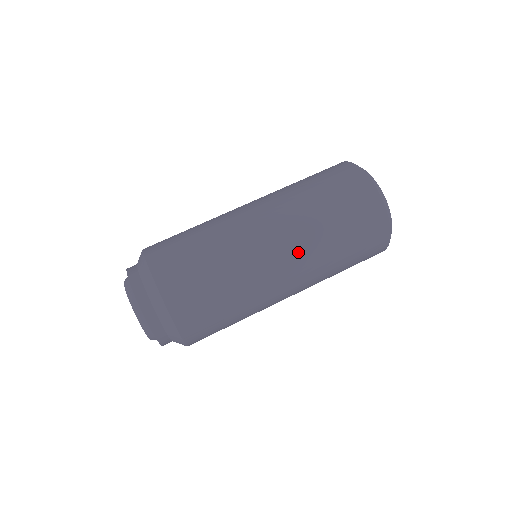
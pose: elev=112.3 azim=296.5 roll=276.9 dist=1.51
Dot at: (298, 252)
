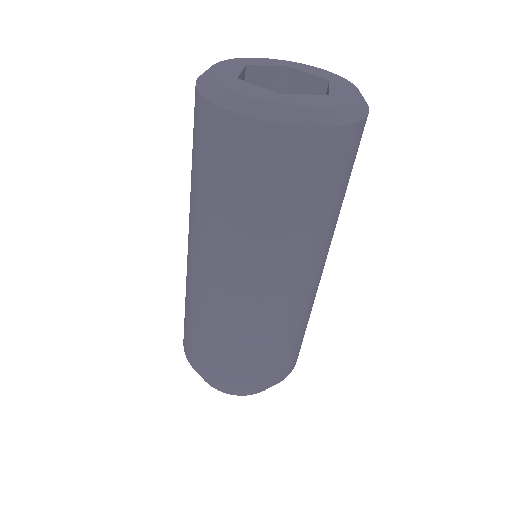
Dot at: (304, 267)
